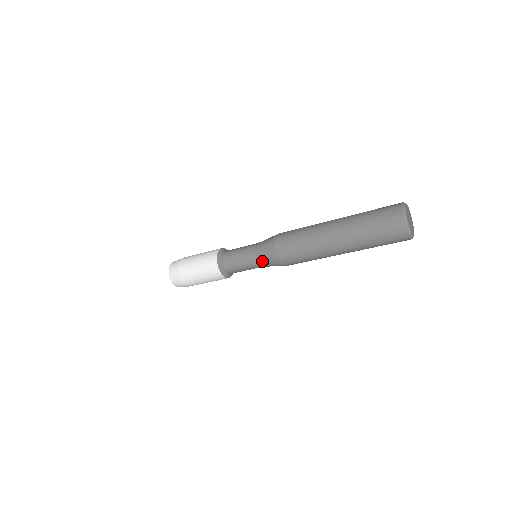
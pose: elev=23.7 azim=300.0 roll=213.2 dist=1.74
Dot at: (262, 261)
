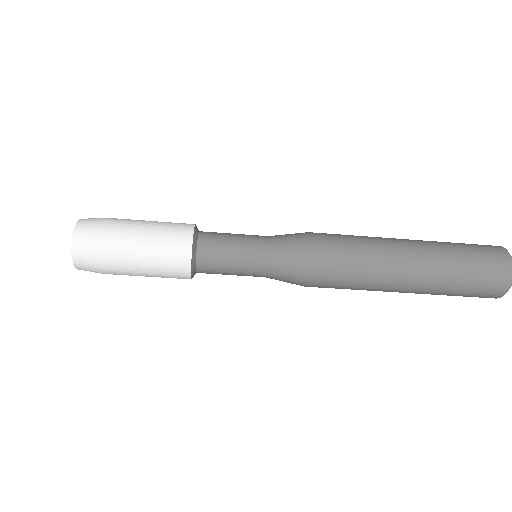
Dot at: (275, 275)
